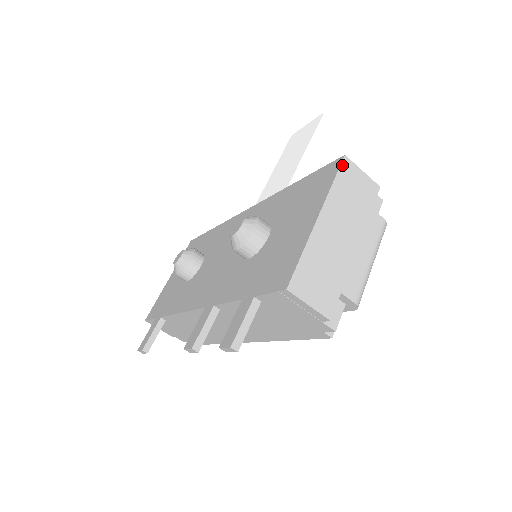
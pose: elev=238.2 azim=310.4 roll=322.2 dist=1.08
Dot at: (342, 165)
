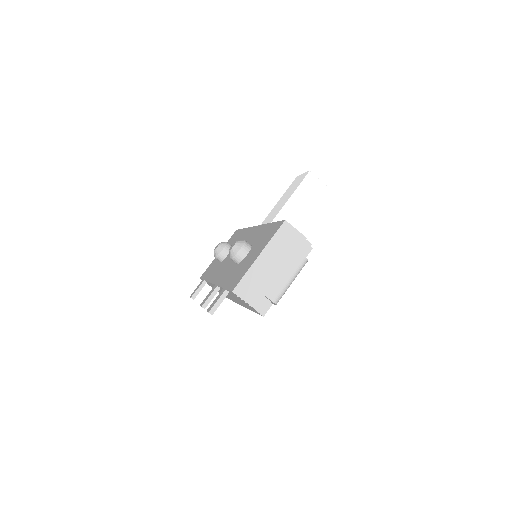
Dot at: (282, 226)
